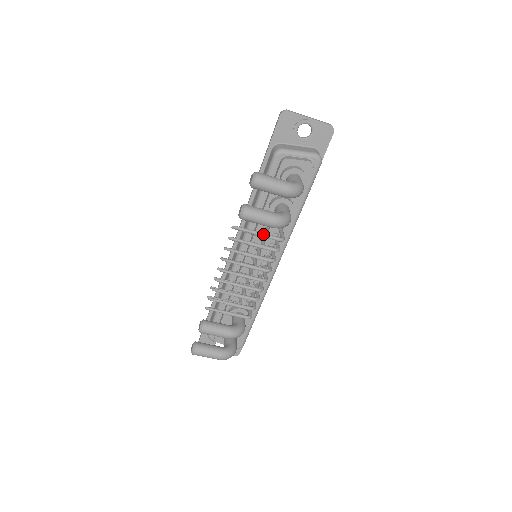
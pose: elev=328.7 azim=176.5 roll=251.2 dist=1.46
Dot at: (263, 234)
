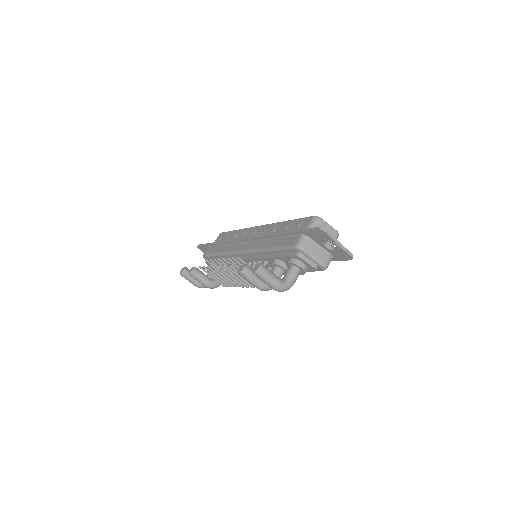
Dot at: occluded
